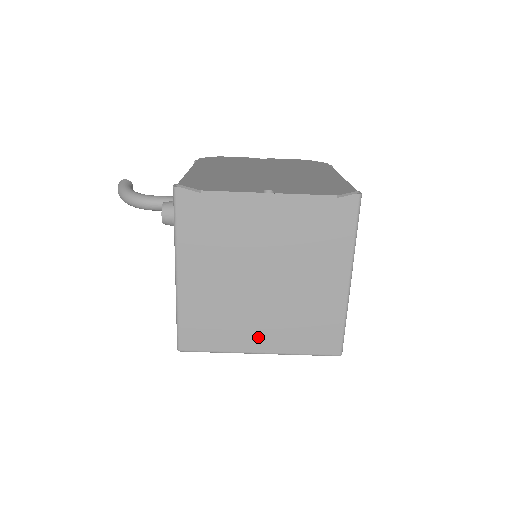
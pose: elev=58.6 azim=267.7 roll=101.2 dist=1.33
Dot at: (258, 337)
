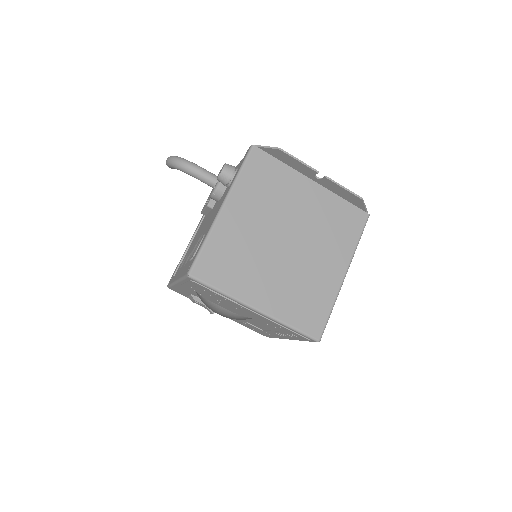
Dot at: (261, 292)
